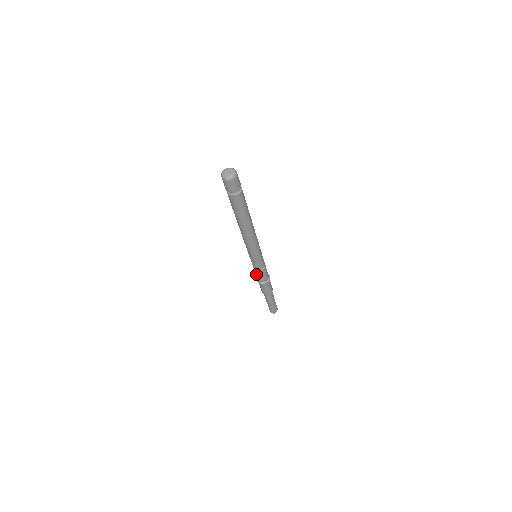
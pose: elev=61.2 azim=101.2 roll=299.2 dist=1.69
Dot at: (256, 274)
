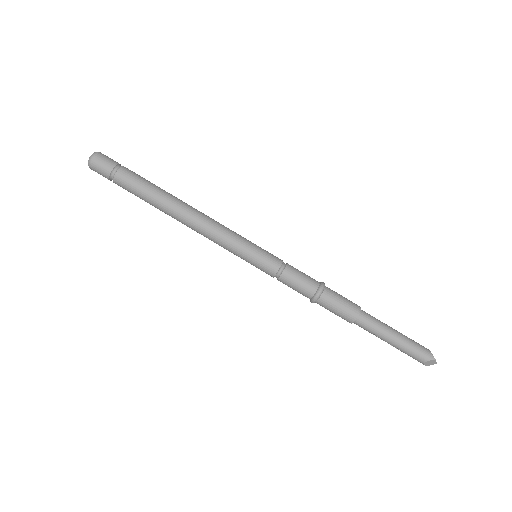
Dot at: (292, 285)
